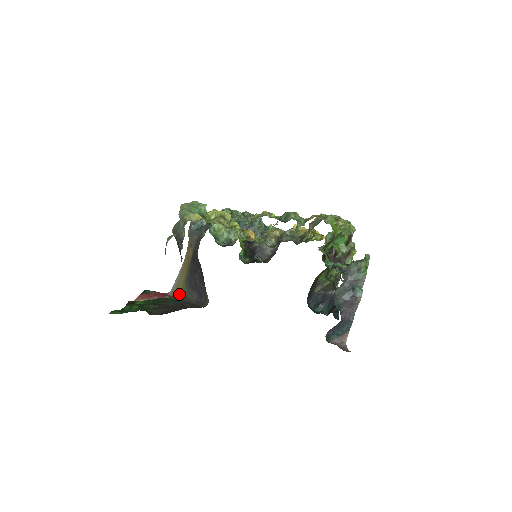
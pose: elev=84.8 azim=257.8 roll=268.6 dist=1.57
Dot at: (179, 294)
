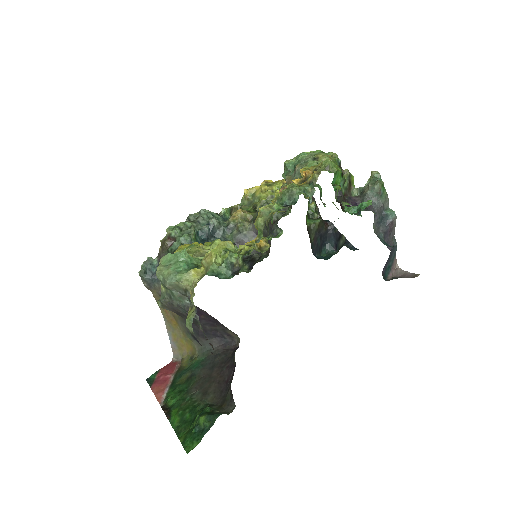
Dot at: (189, 353)
